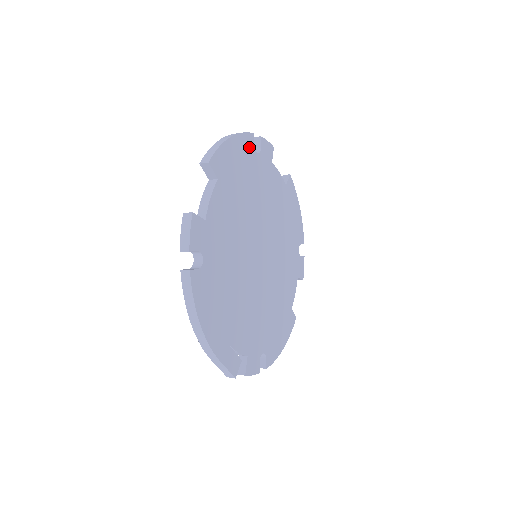
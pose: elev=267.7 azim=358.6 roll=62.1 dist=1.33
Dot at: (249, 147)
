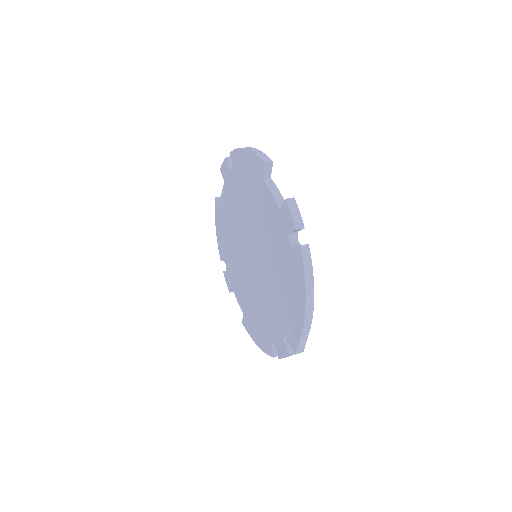
Dot at: occluded
